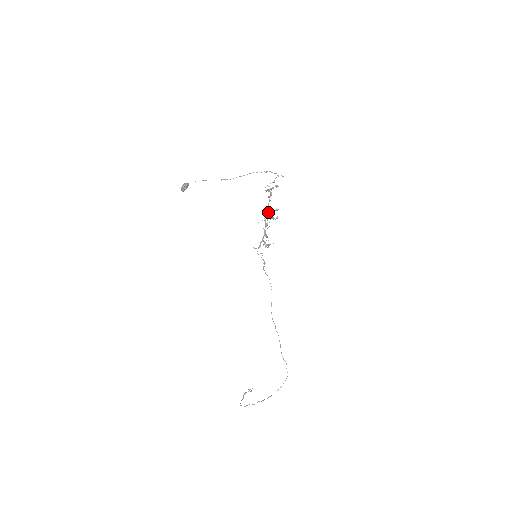
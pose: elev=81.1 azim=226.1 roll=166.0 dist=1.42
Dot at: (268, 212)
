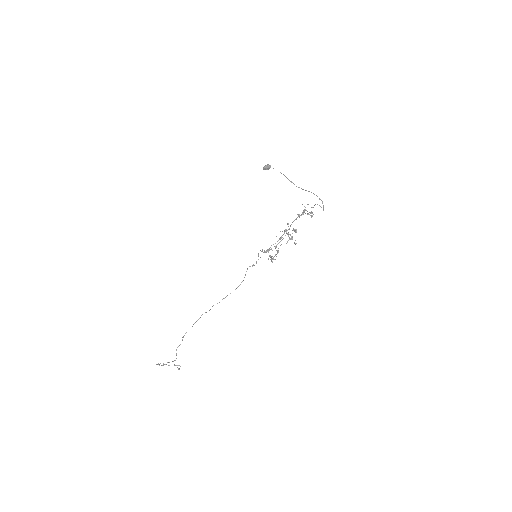
Dot at: occluded
